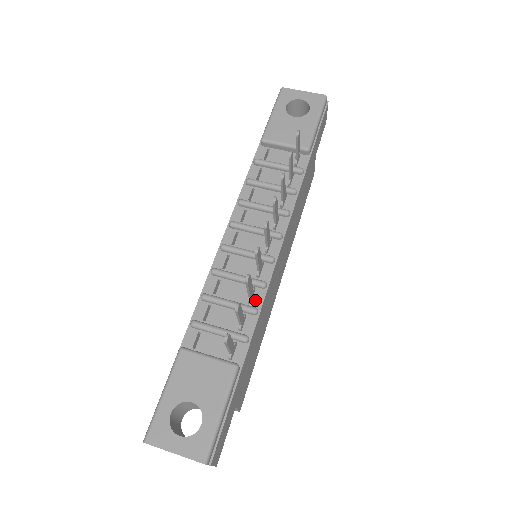
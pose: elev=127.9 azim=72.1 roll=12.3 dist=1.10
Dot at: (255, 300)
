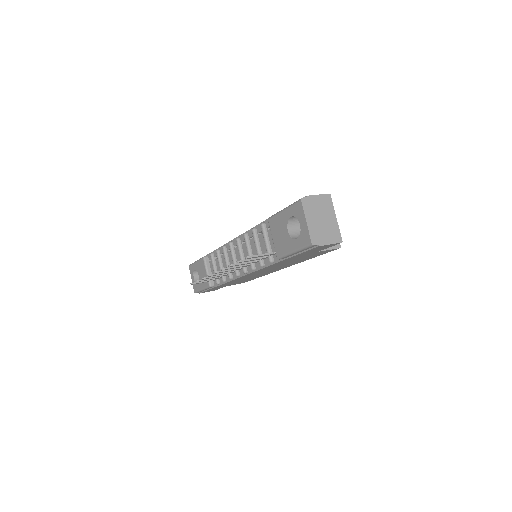
Dot at: (227, 277)
